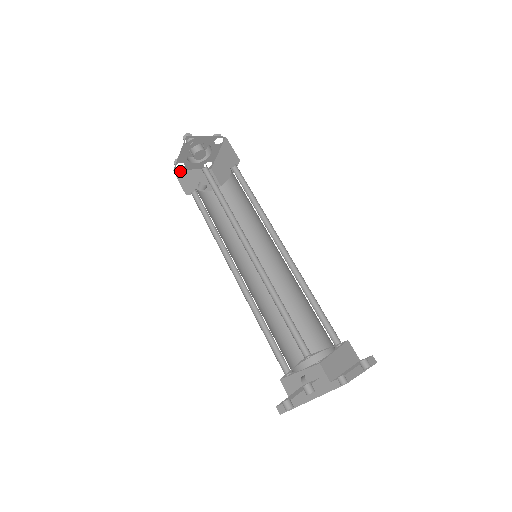
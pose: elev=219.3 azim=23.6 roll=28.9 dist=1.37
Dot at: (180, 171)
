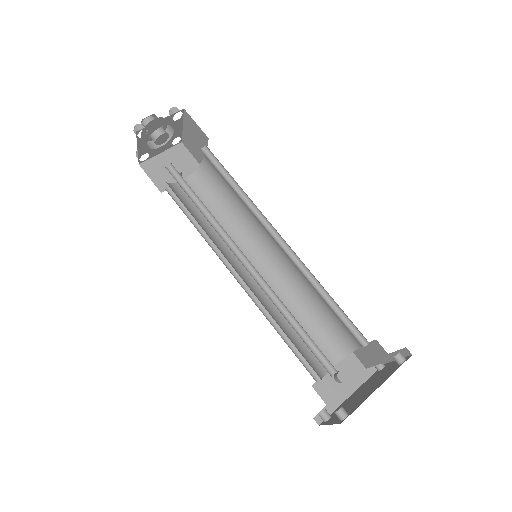
Dot at: (147, 162)
